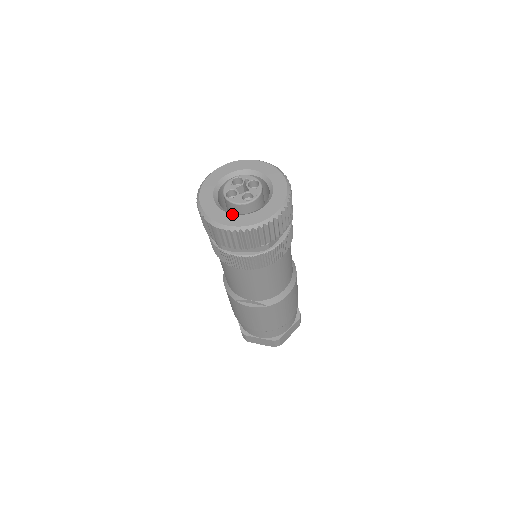
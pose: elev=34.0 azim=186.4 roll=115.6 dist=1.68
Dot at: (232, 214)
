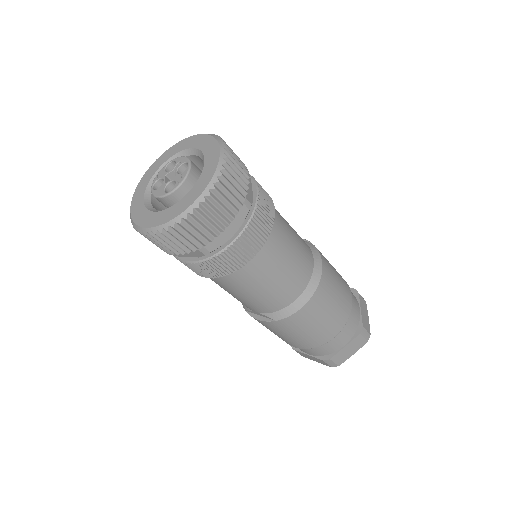
Dot at: (151, 211)
